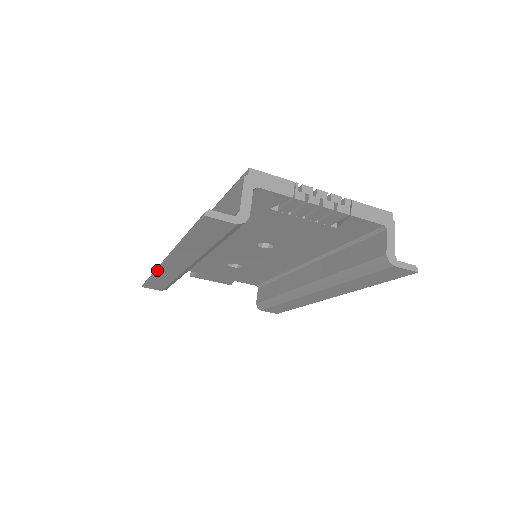
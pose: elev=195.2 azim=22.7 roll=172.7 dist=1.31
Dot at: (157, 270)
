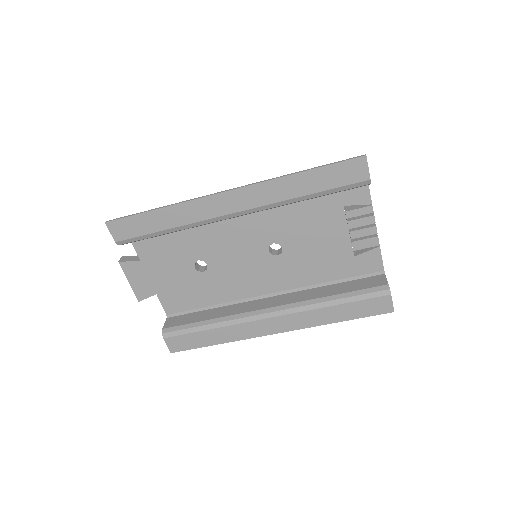
Dot at: (190, 201)
